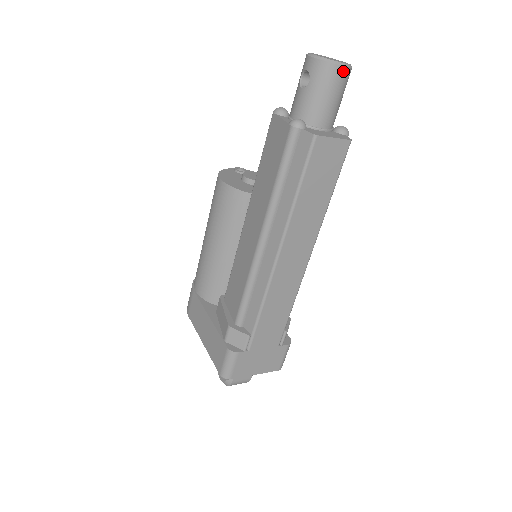
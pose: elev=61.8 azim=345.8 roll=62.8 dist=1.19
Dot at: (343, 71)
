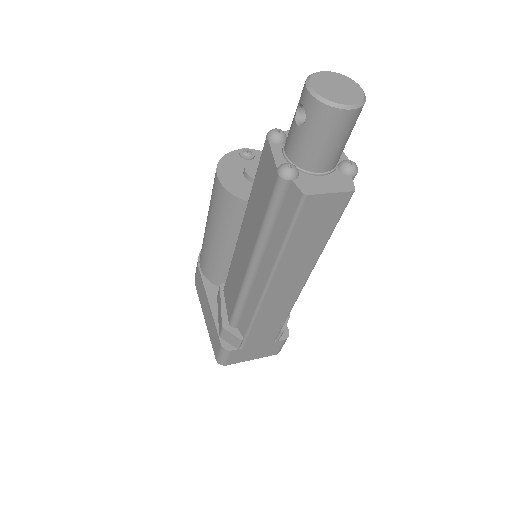
Dot at: (349, 114)
